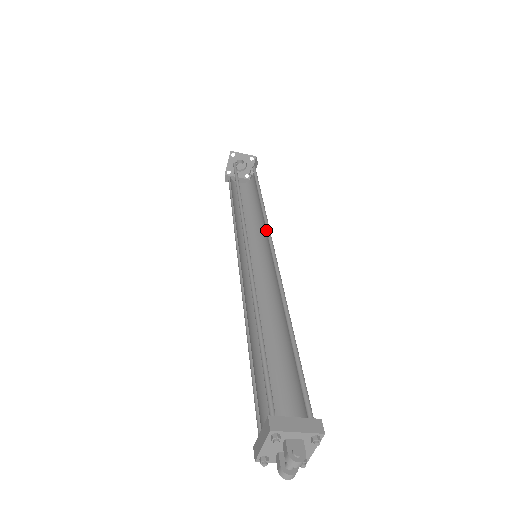
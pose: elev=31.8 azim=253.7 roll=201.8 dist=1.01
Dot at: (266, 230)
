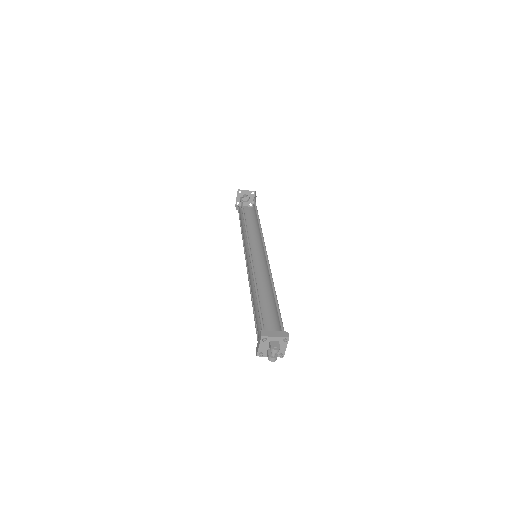
Dot at: (262, 240)
